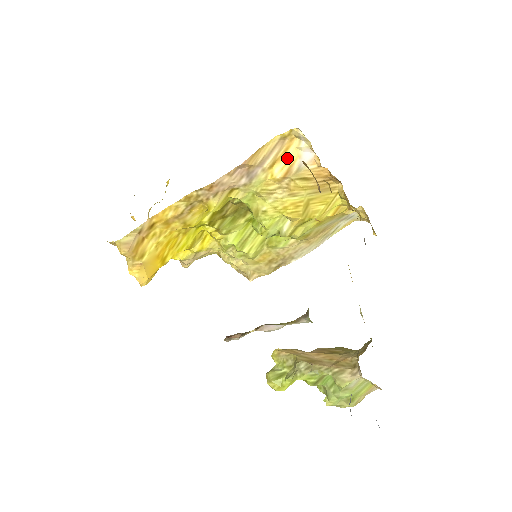
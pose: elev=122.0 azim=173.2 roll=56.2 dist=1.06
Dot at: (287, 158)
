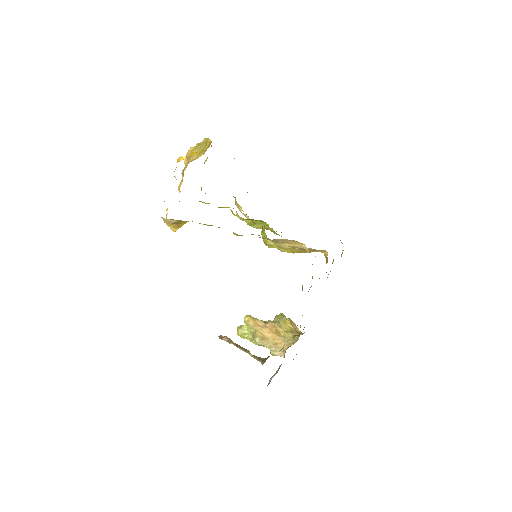
Dot at: (295, 245)
